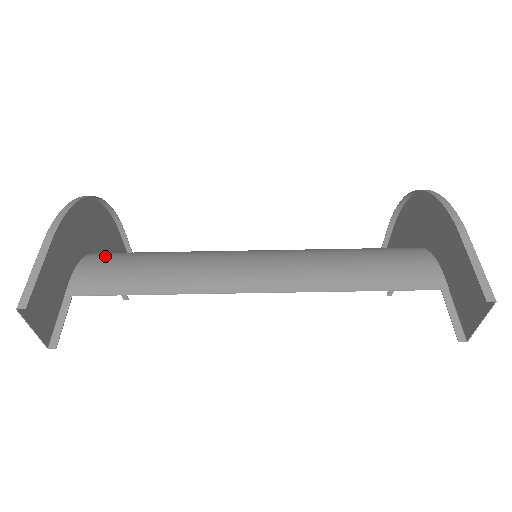
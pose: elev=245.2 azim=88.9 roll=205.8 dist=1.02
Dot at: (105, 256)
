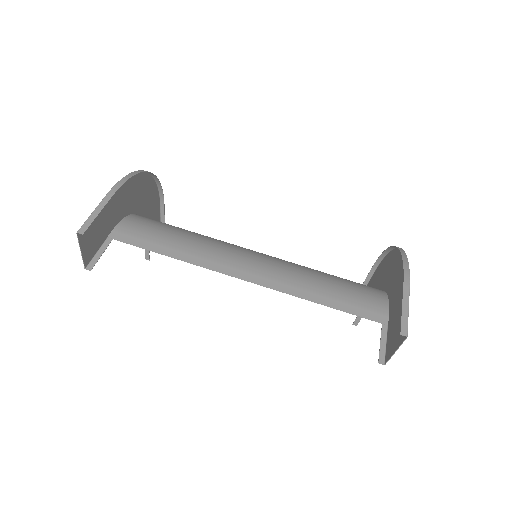
Dot at: (145, 219)
